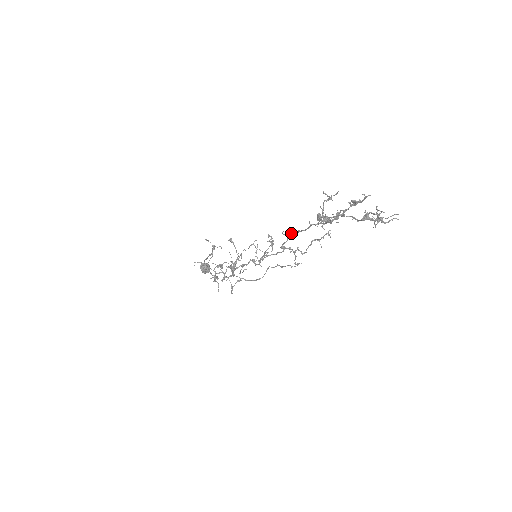
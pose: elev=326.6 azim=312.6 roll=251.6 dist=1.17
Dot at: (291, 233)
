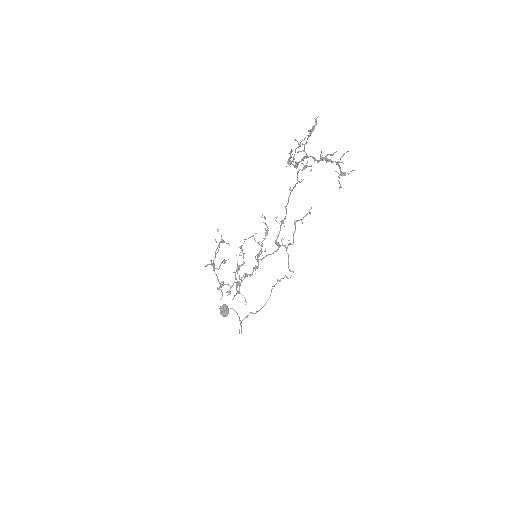
Dot at: (283, 221)
